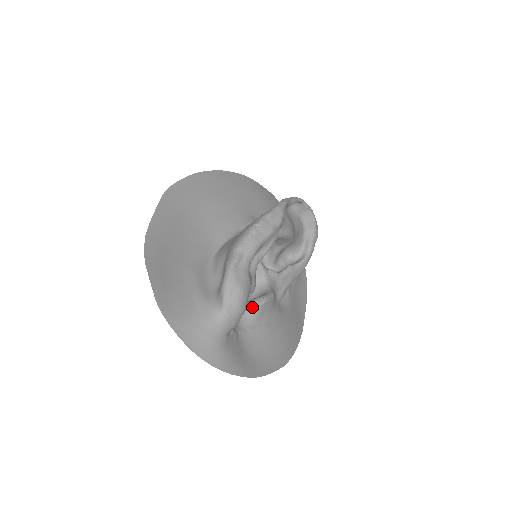
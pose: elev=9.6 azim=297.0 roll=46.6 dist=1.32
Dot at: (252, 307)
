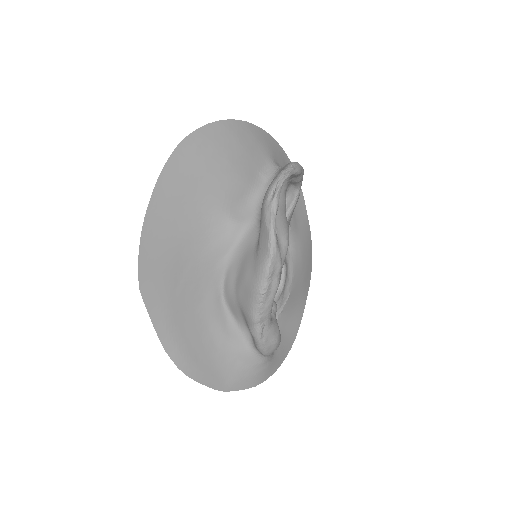
Dot at: (275, 300)
